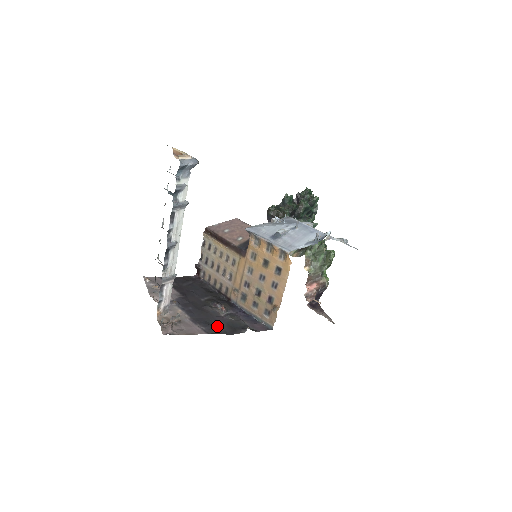
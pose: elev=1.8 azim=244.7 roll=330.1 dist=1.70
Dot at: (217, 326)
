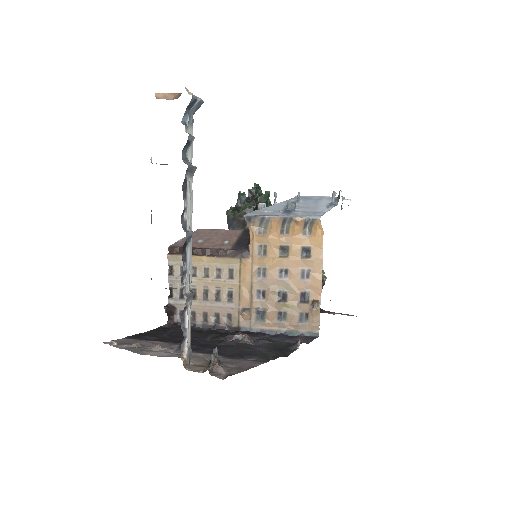
Dot at: (264, 353)
